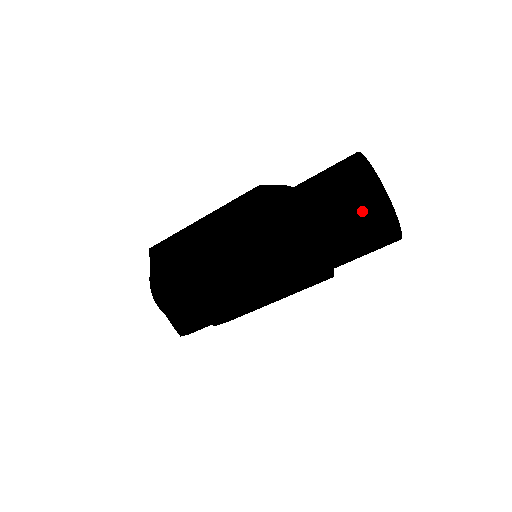
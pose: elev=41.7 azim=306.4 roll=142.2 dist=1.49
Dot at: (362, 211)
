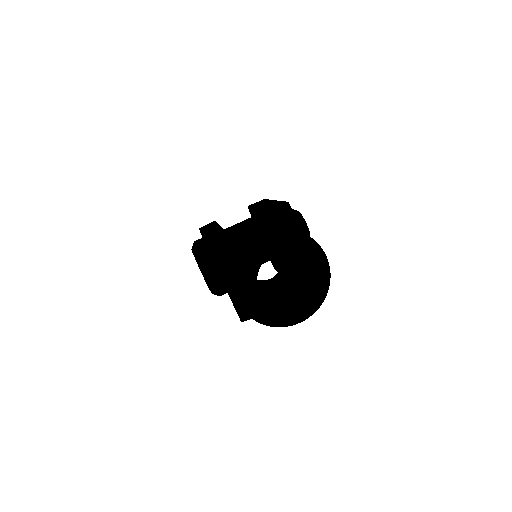
Dot at: occluded
